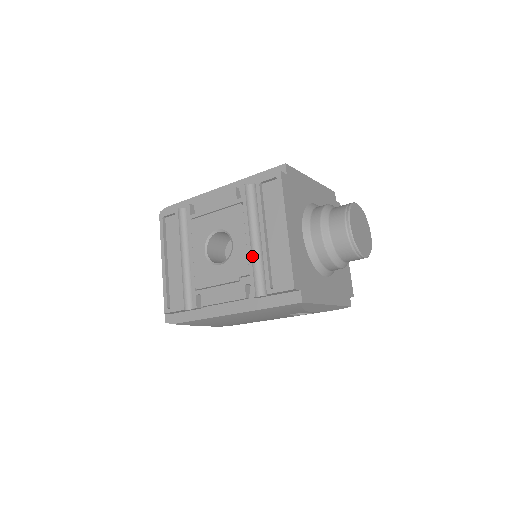
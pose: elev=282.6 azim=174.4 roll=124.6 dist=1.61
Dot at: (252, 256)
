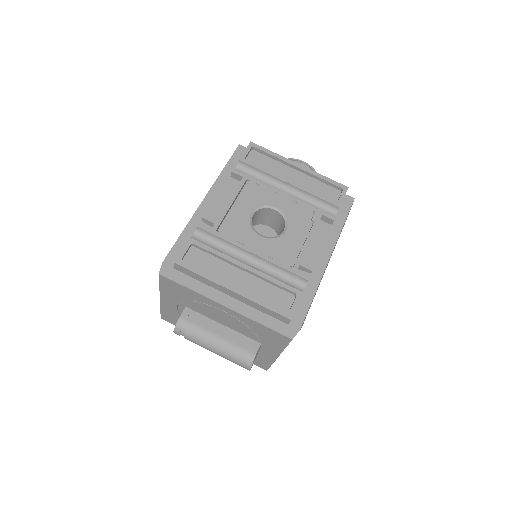
Dot at: (299, 201)
